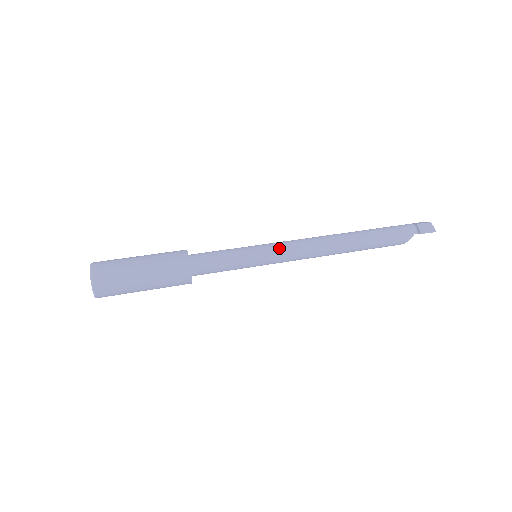
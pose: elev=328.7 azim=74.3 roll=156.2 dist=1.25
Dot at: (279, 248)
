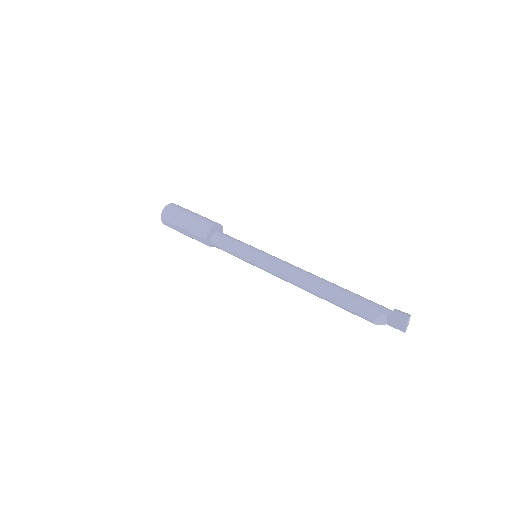
Dot at: (272, 256)
